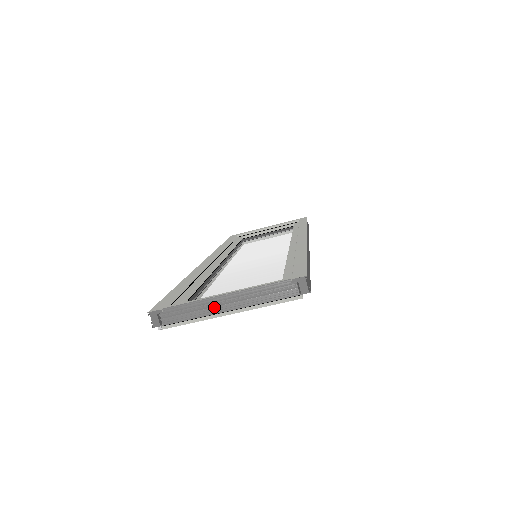
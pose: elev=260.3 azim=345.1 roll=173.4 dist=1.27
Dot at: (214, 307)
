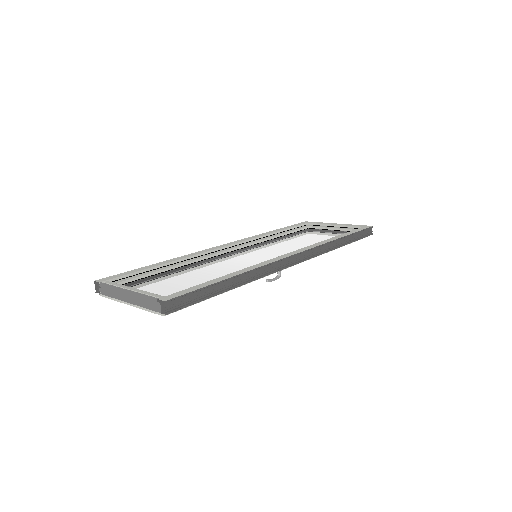
Dot at: (121, 296)
